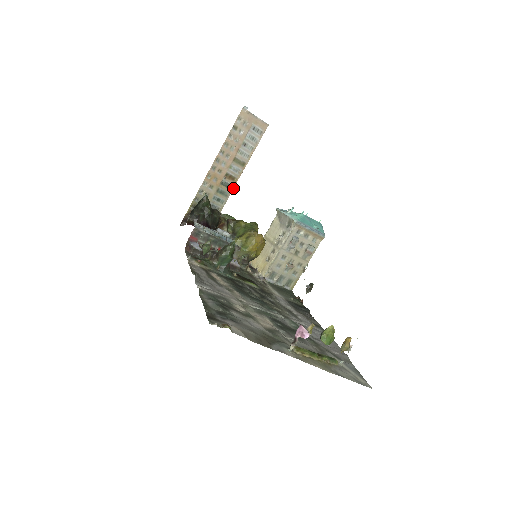
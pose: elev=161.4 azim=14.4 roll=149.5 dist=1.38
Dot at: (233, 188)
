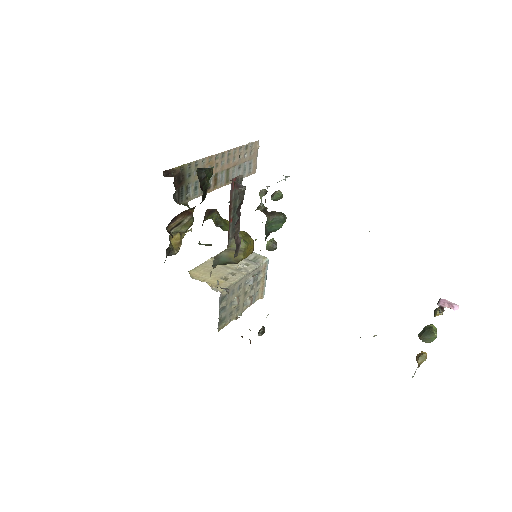
Dot at: (209, 191)
